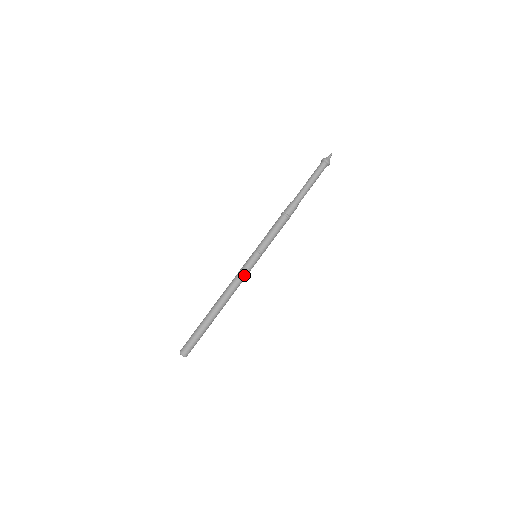
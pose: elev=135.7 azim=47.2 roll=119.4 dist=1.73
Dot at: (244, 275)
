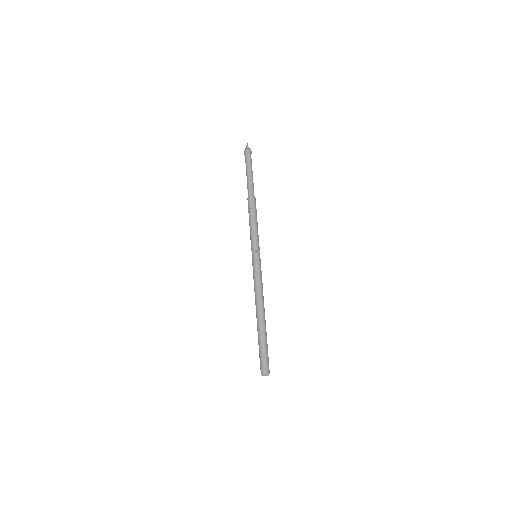
Dot at: (261, 276)
